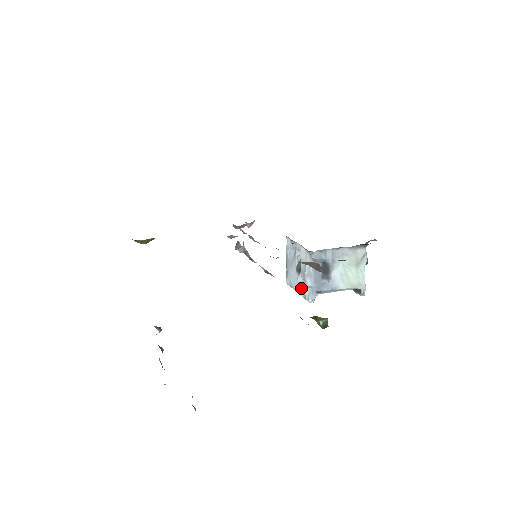
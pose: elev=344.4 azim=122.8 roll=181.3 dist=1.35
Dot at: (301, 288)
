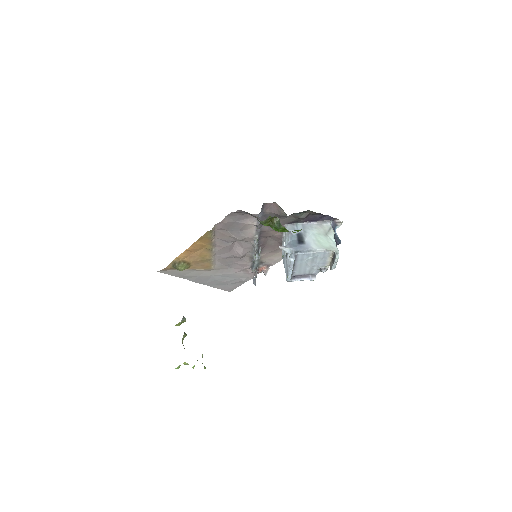
Dot at: (288, 262)
